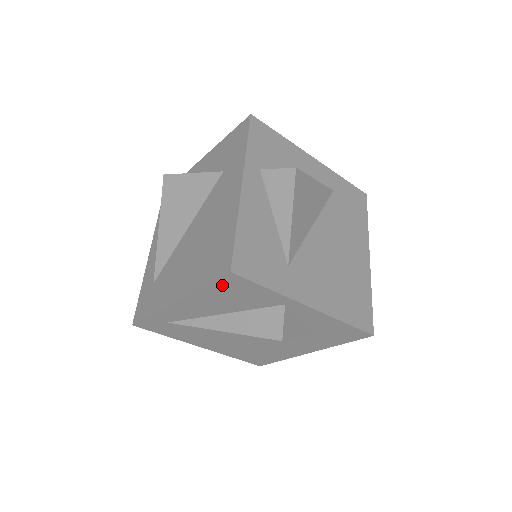
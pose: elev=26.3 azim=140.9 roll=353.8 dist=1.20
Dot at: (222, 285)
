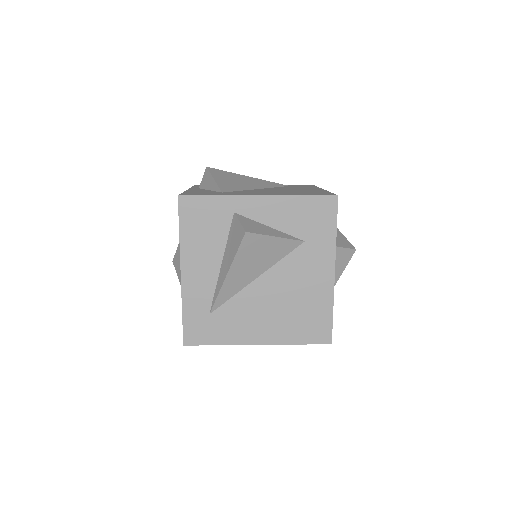
Dot at: occluded
